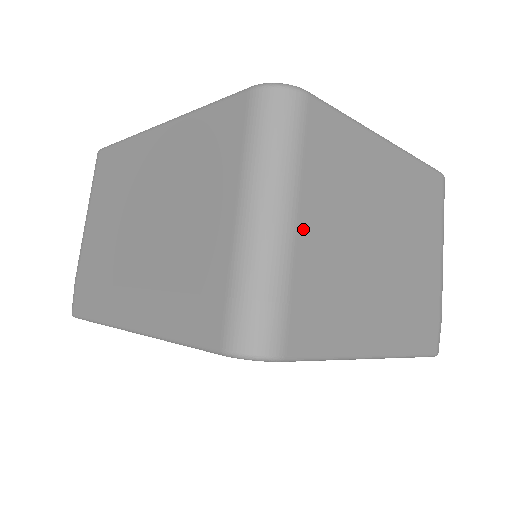
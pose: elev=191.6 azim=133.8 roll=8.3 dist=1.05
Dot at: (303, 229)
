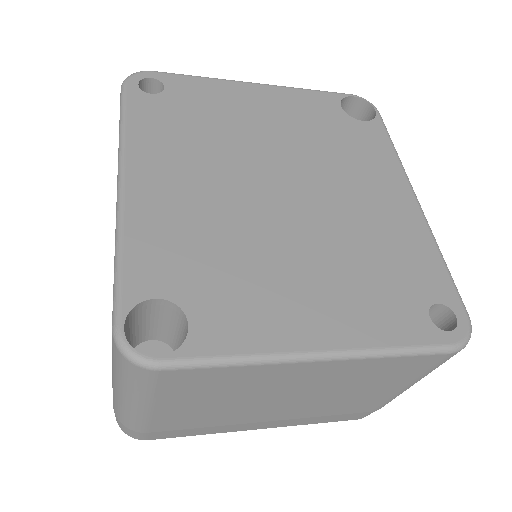
Dot at: (159, 415)
